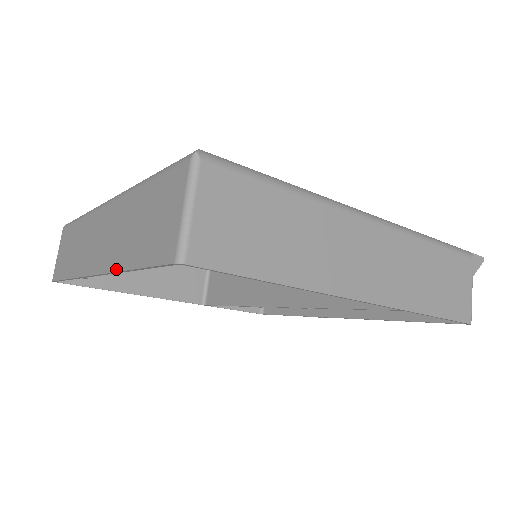
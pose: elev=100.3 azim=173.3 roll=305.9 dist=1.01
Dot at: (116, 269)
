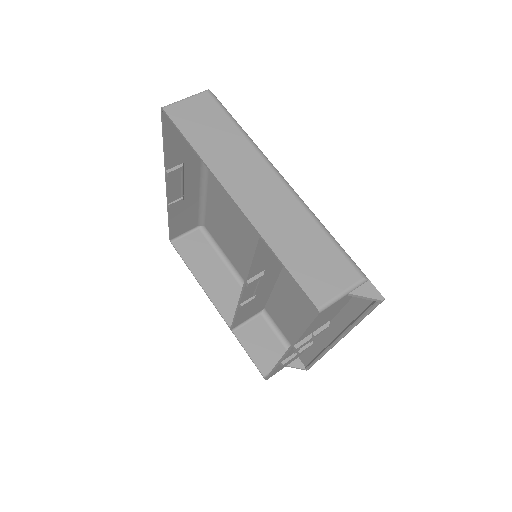
Dot at: (165, 161)
